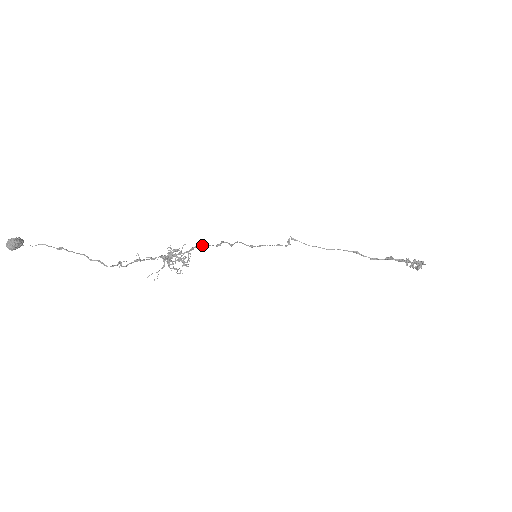
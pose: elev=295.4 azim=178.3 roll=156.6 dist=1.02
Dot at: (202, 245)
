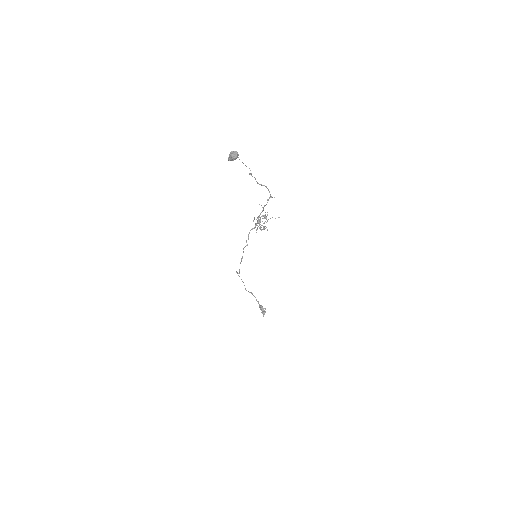
Dot at: (249, 233)
